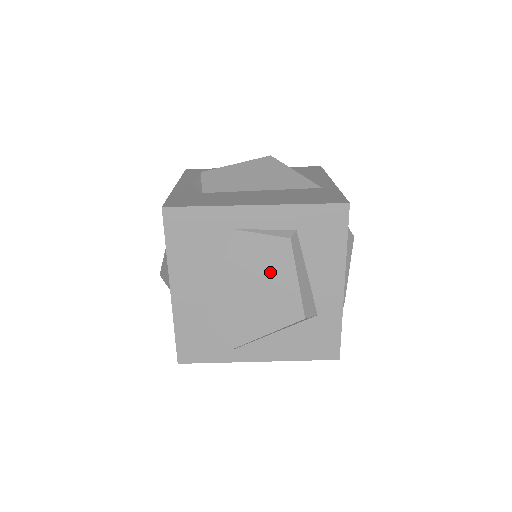
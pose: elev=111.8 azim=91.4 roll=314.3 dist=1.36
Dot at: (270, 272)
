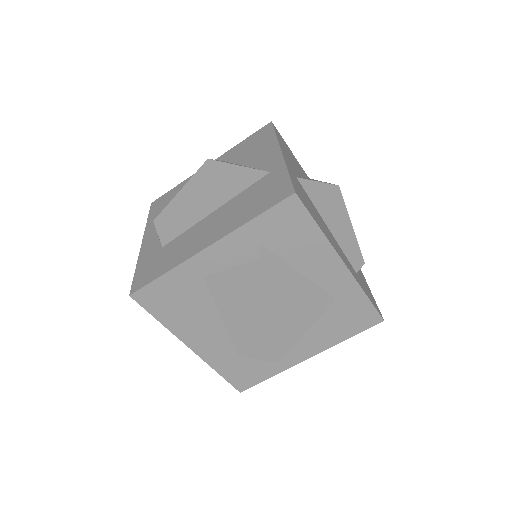
Dot at: (262, 294)
